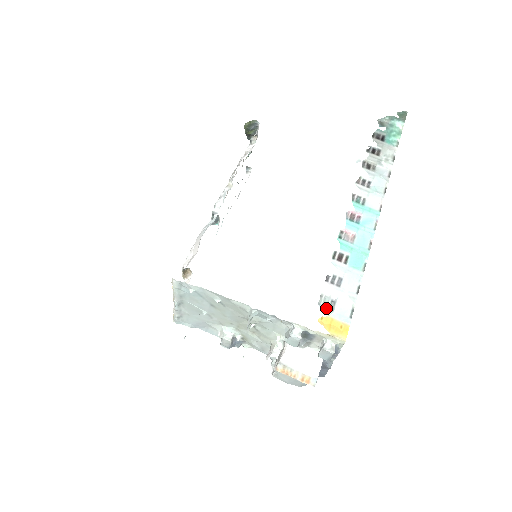
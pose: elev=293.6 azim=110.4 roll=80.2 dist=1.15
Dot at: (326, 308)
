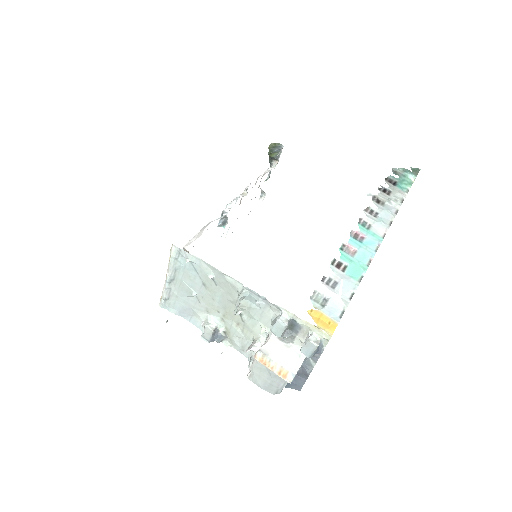
Dot at: (317, 304)
